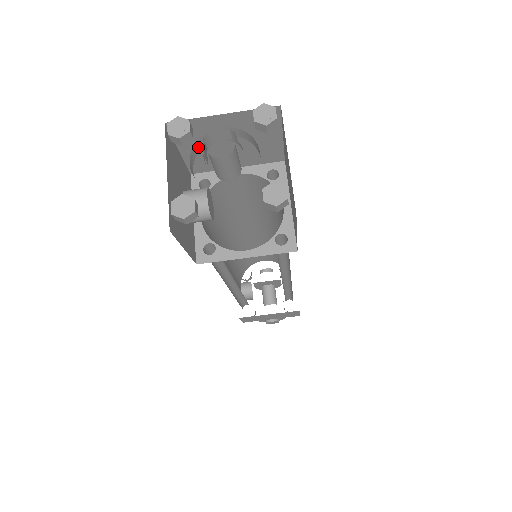
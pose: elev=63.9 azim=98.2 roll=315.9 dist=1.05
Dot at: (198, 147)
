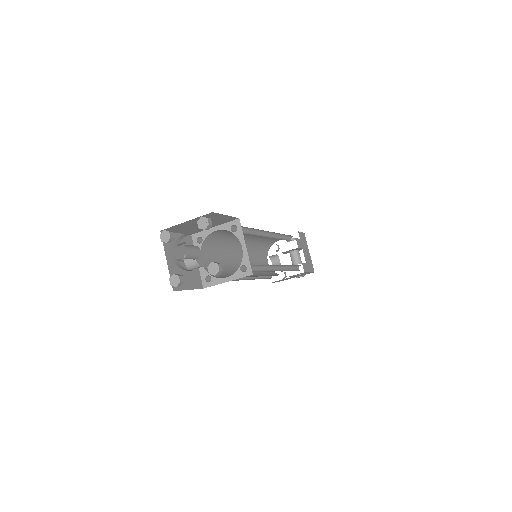
Dot at: occluded
